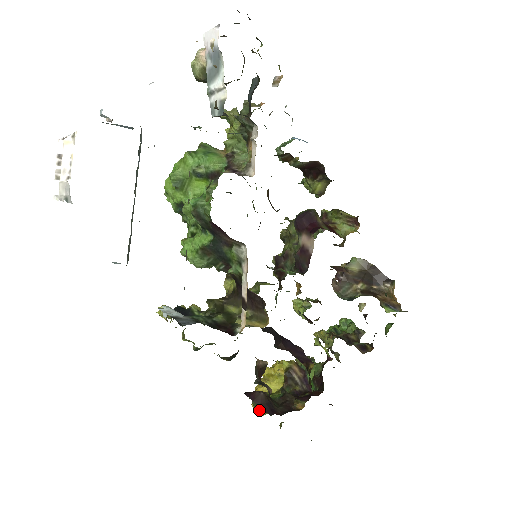
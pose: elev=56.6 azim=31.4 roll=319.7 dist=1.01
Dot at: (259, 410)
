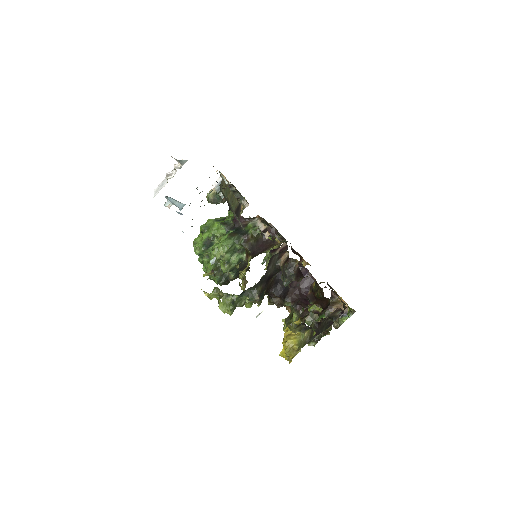
Dot at: (293, 345)
